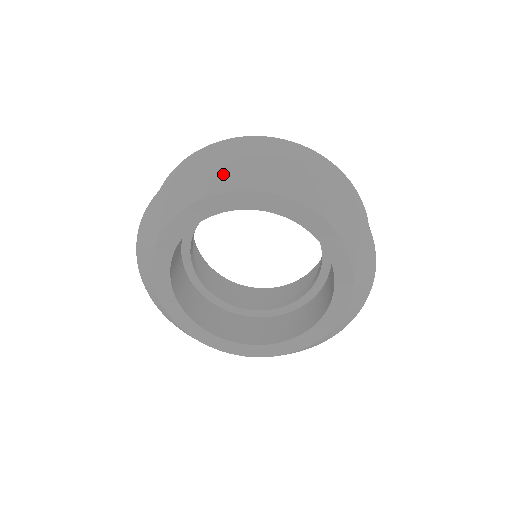
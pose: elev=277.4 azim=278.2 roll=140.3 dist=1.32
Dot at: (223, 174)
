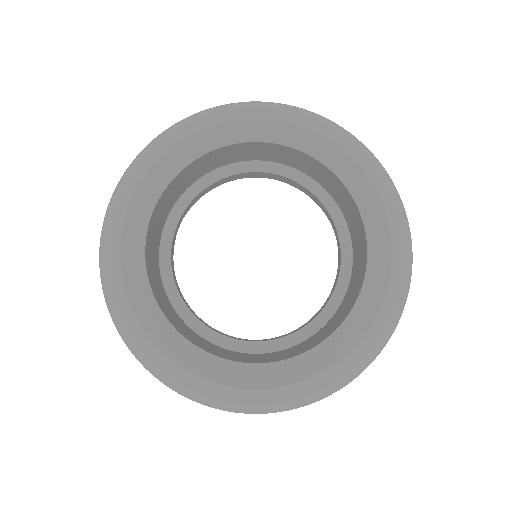
Dot at: (243, 110)
